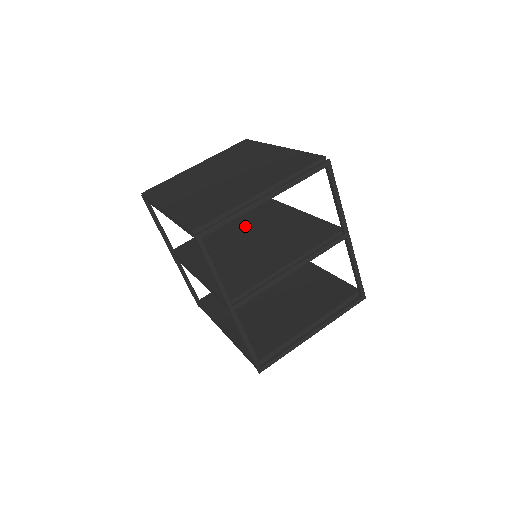
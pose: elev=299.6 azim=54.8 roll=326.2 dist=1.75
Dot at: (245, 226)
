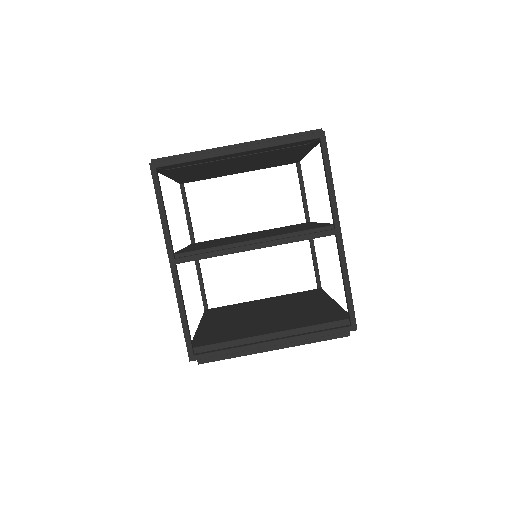
Dot at: occluded
